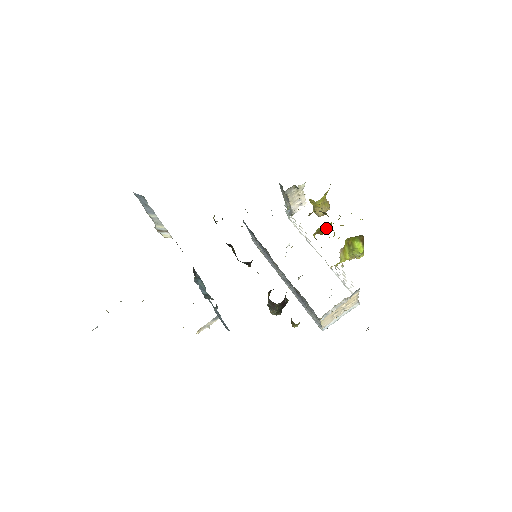
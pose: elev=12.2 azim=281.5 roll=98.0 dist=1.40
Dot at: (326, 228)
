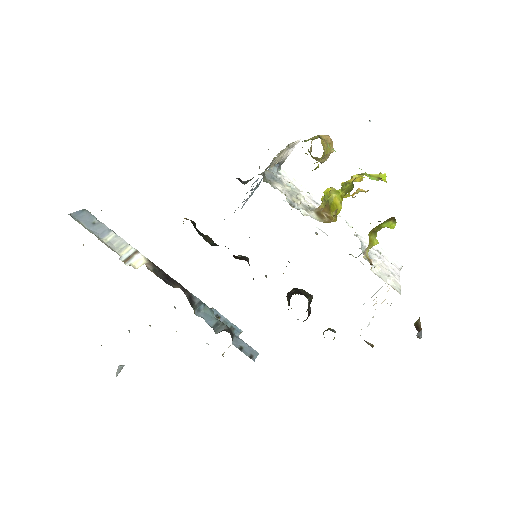
Dot at: (337, 207)
